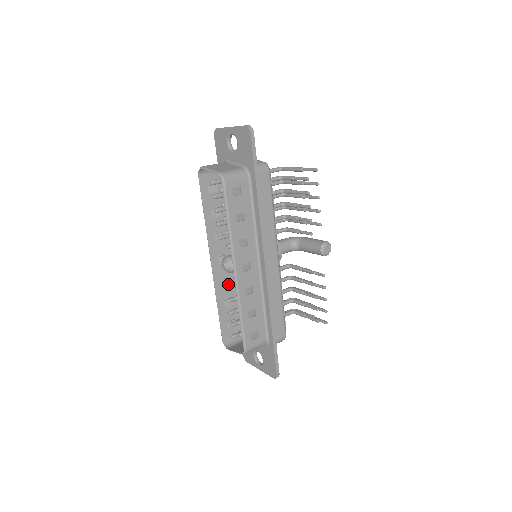
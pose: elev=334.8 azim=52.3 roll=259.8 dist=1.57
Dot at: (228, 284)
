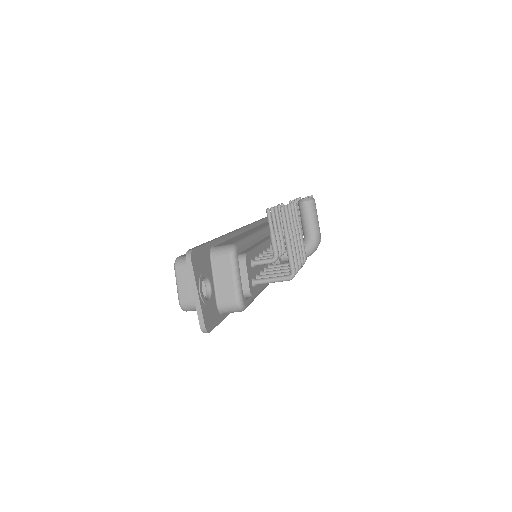
Dot at: occluded
